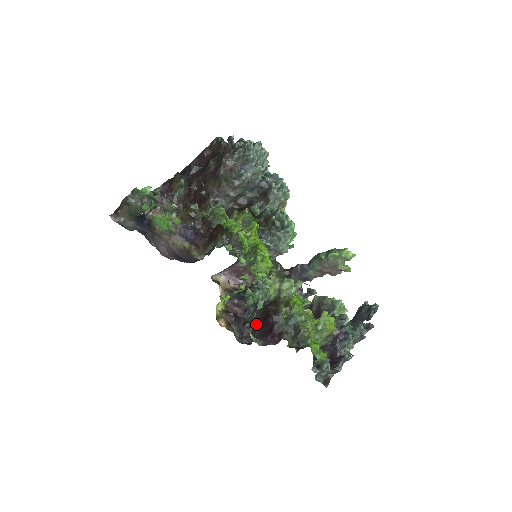
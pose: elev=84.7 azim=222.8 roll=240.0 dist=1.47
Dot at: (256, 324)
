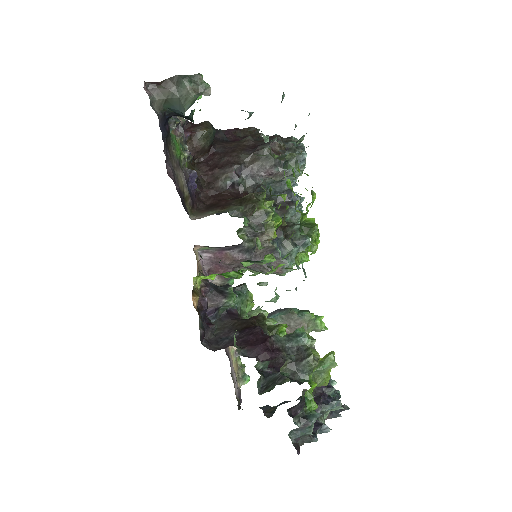
Dot at: (223, 333)
